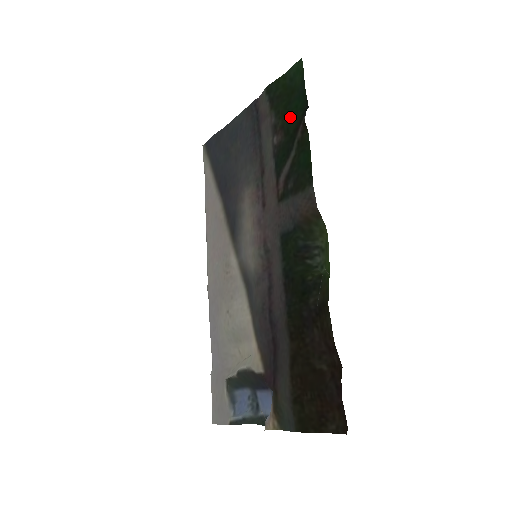
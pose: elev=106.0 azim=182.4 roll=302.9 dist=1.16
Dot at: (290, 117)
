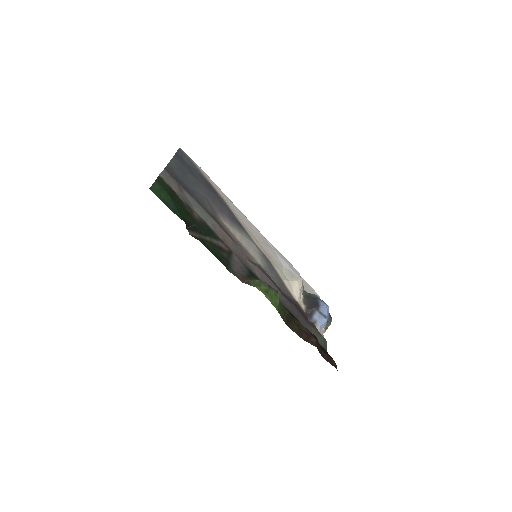
Dot at: (186, 214)
